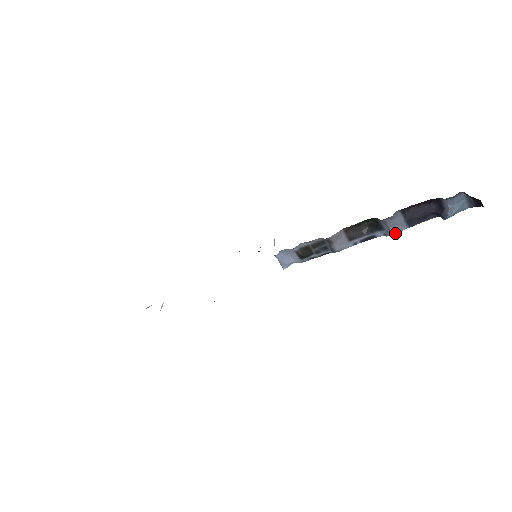
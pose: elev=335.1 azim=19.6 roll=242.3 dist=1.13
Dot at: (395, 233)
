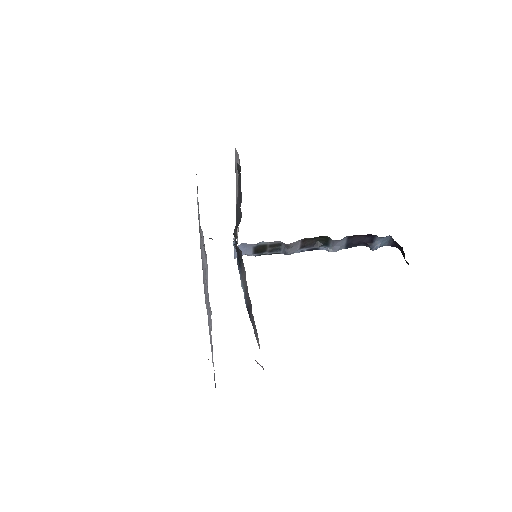
Dot at: (336, 251)
